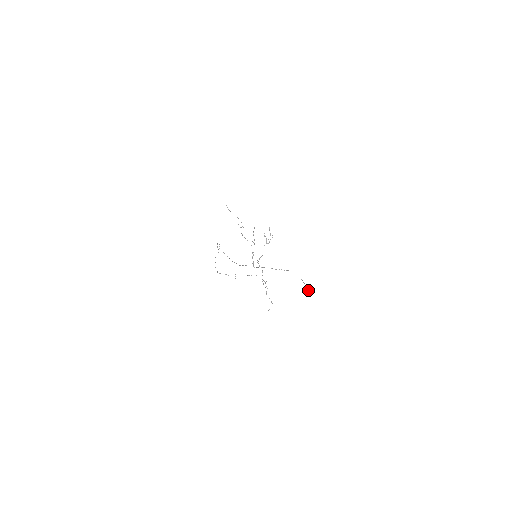
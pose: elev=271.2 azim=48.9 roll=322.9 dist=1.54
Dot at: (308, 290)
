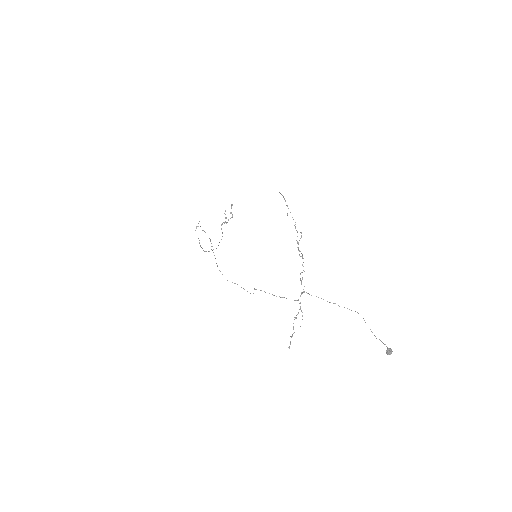
Dot at: (391, 351)
